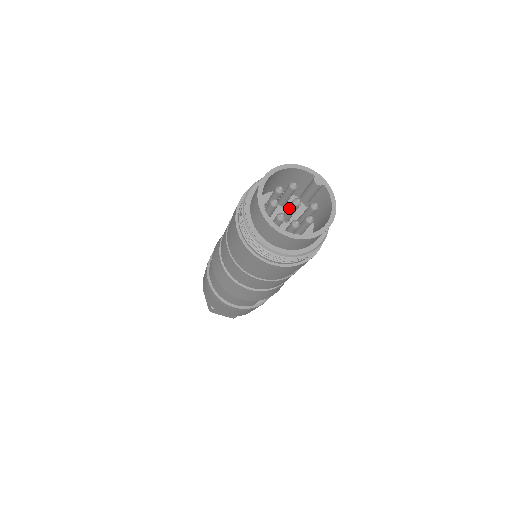
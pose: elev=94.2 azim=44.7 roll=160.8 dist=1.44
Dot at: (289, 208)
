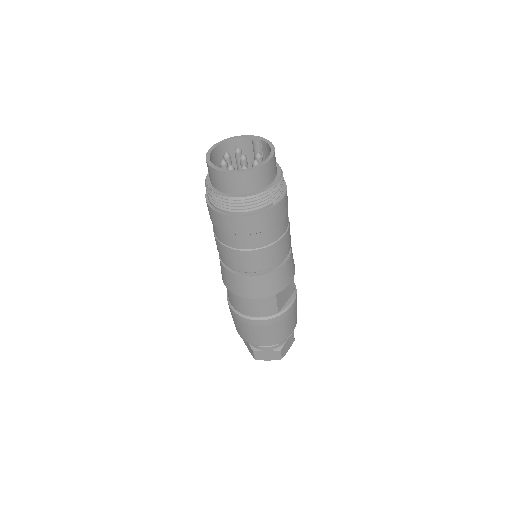
Dot at: occluded
